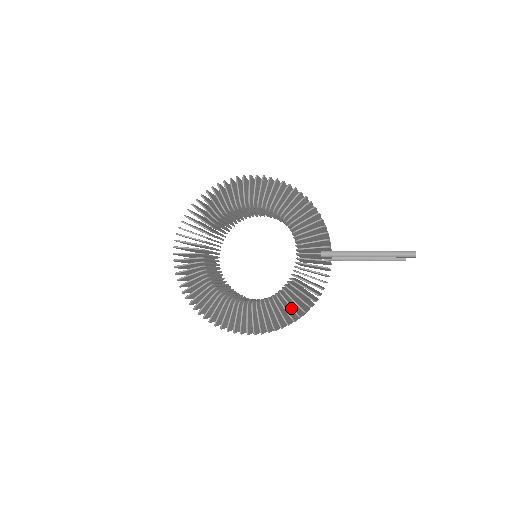
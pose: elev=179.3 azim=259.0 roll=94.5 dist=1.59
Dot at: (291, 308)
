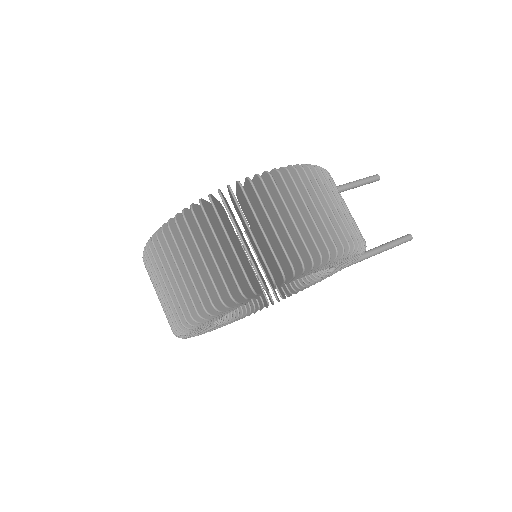
Dot at: occluded
